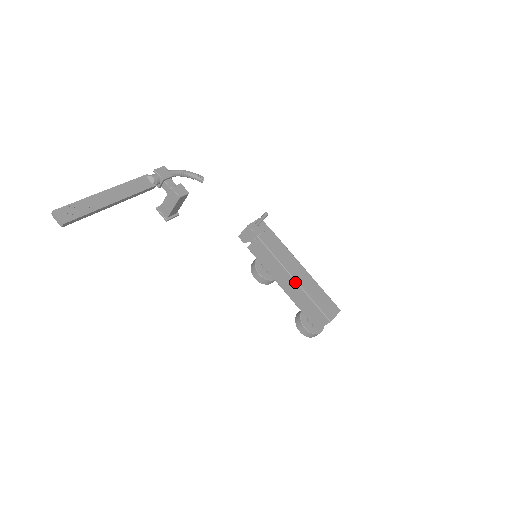
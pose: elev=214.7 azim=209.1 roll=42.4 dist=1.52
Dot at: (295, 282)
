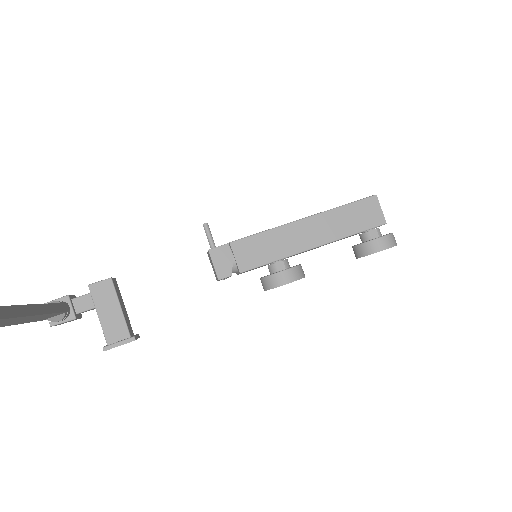
Dot at: (310, 218)
